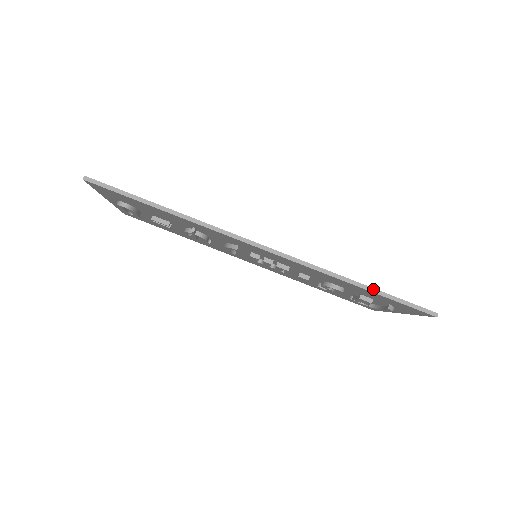
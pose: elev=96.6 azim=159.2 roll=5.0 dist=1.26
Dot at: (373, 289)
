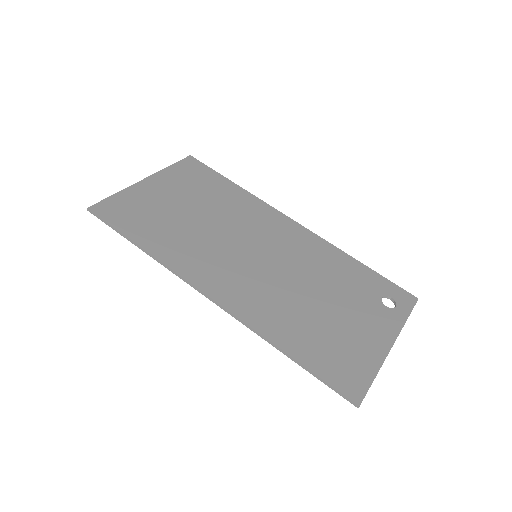
Dot at: (298, 362)
